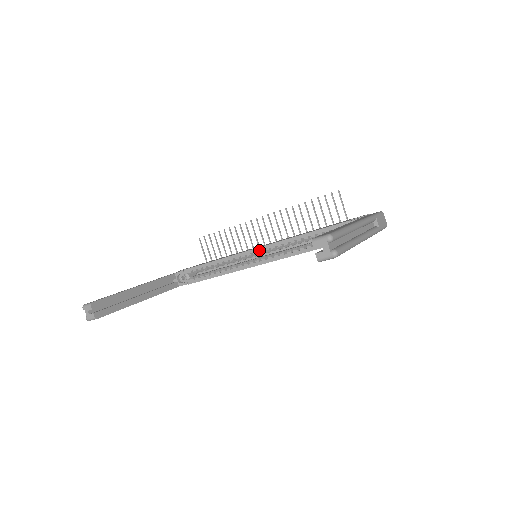
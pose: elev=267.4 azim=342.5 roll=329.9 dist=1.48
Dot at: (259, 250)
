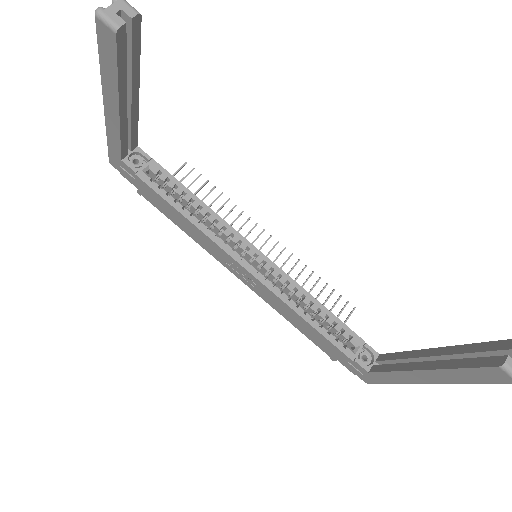
Dot at: (260, 255)
